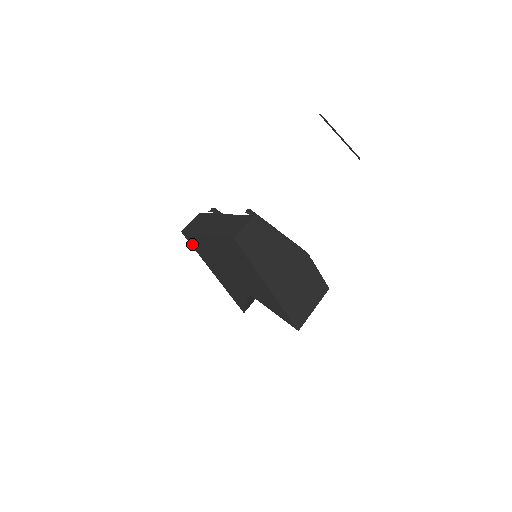
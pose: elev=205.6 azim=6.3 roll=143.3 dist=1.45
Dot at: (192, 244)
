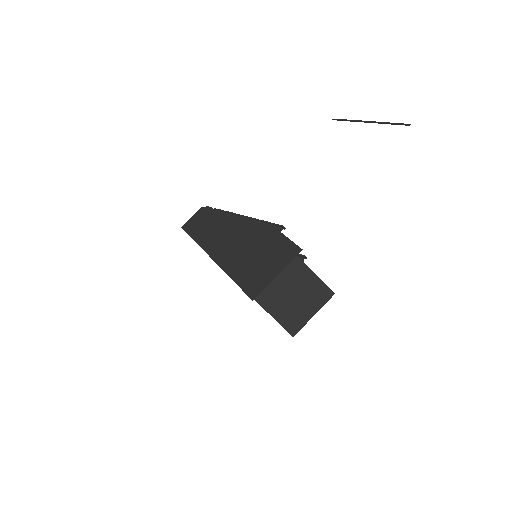
Dot at: occluded
